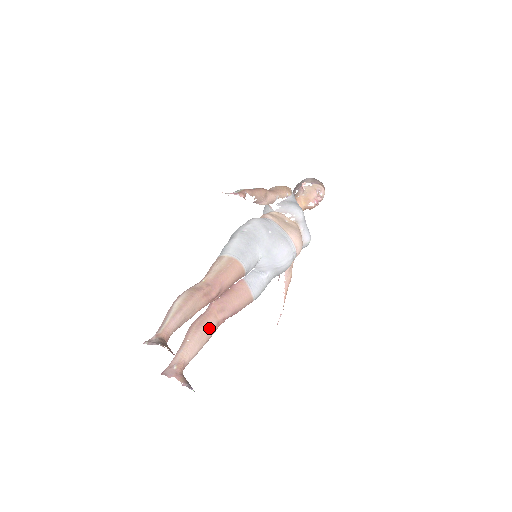
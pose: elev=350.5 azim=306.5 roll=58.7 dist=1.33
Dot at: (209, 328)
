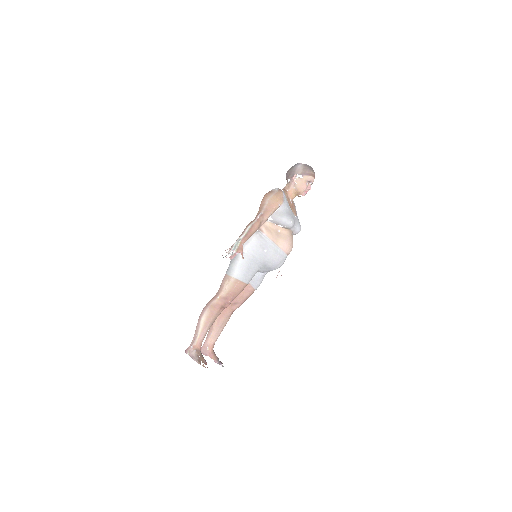
Dot at: (227, 318)
